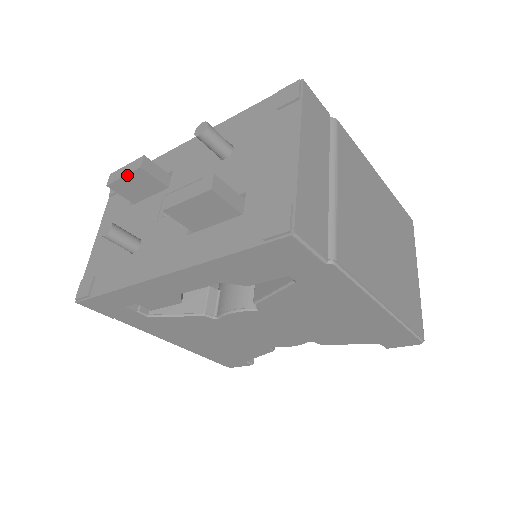
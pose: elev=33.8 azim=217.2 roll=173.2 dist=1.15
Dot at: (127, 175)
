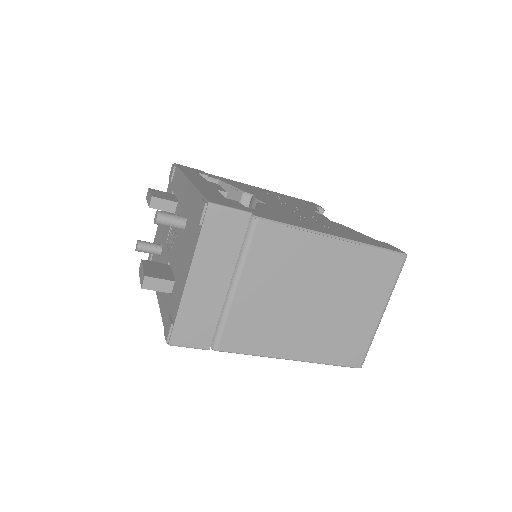
Dot at: occluded
